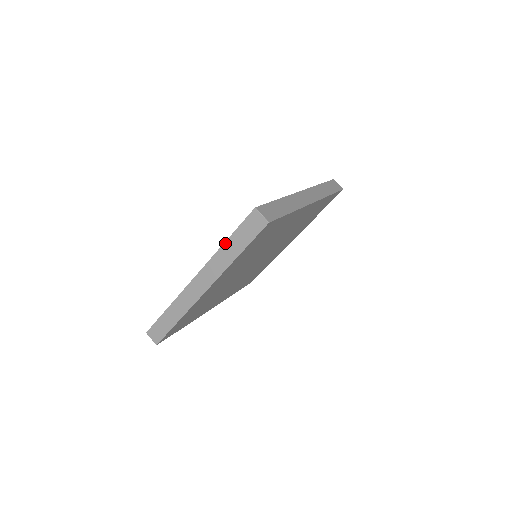
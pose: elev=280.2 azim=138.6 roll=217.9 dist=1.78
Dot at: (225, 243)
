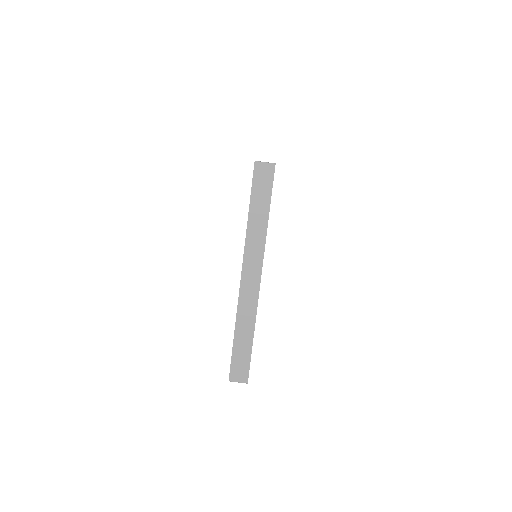
Dot at: (249, 216)
